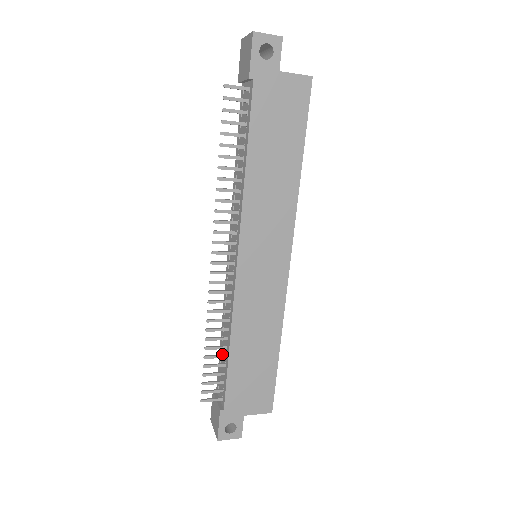
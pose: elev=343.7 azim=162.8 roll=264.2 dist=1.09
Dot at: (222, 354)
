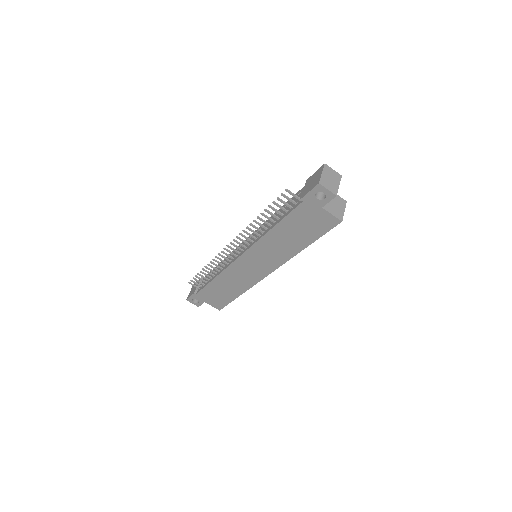
Dot at: occluded
